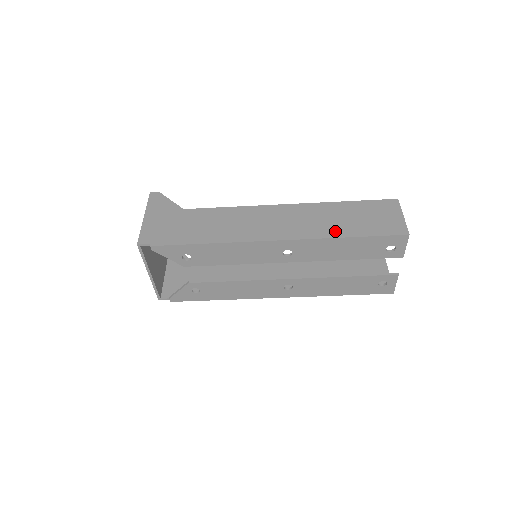
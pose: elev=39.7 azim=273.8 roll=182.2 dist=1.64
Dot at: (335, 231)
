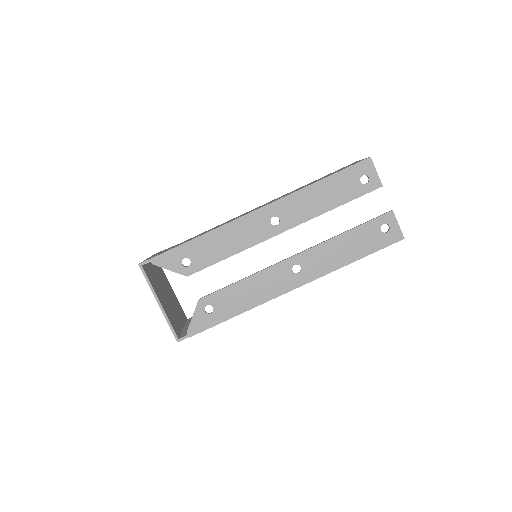
Dot at: (307, 185)
